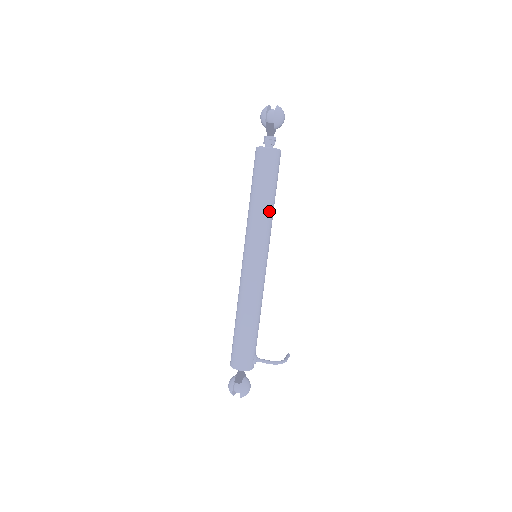
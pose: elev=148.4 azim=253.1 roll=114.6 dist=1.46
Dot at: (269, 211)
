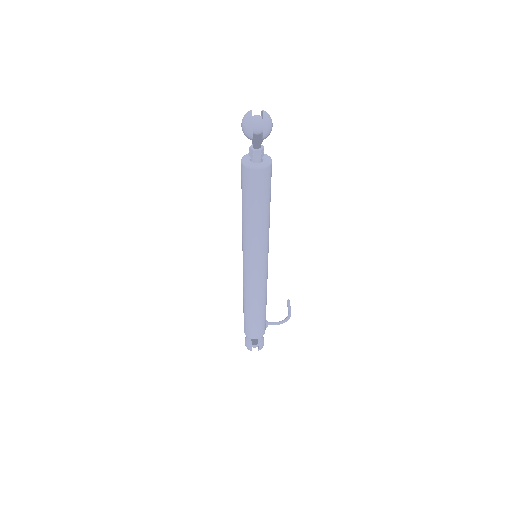
Dot at: (268, 223)
